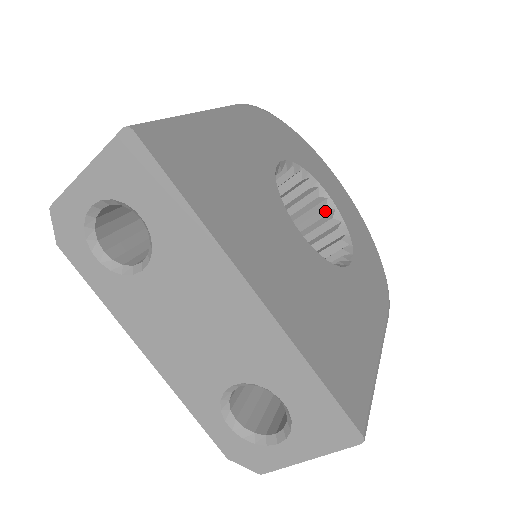
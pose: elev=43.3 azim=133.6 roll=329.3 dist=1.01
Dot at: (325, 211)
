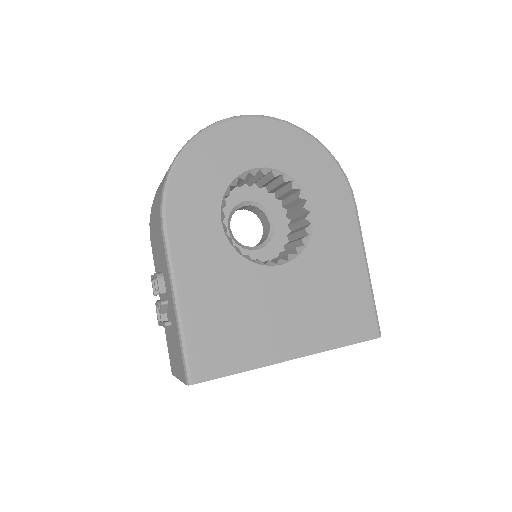
Dot at: occluded
